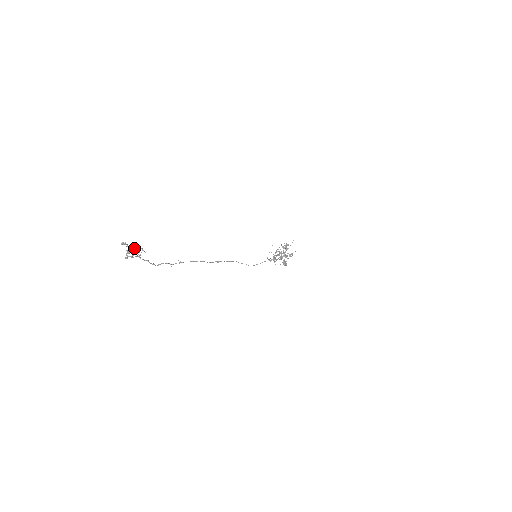
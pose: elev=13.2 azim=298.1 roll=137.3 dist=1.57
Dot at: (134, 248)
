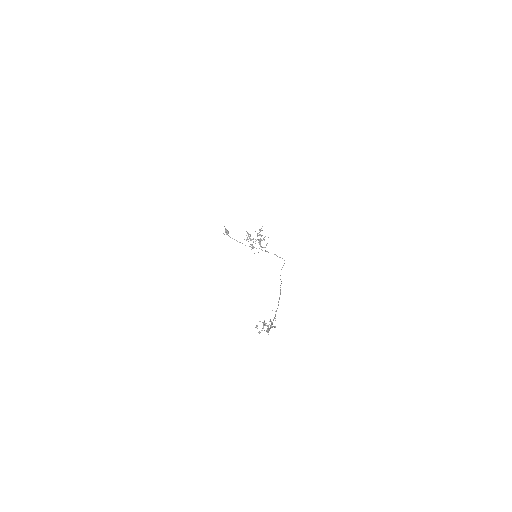
Dot at: (275, 326)
